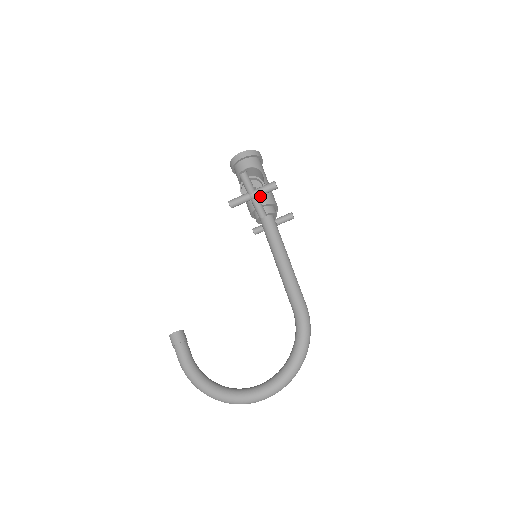
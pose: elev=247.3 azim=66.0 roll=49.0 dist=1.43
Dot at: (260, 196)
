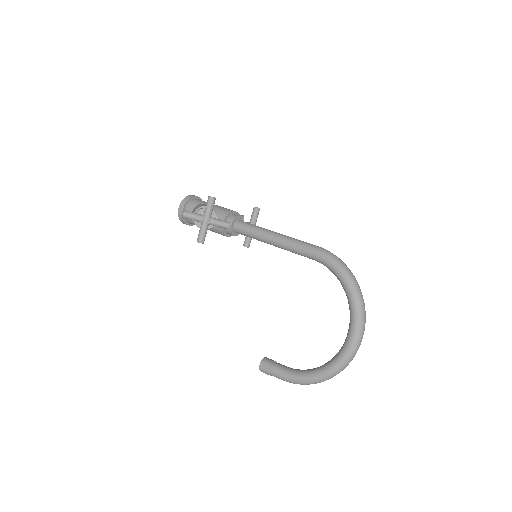
Dot at: (214, 216)
